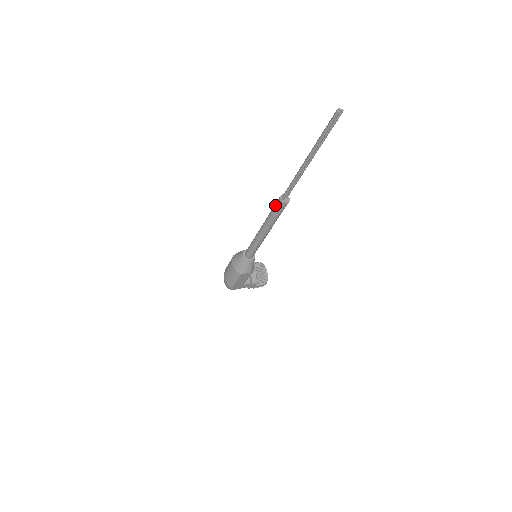
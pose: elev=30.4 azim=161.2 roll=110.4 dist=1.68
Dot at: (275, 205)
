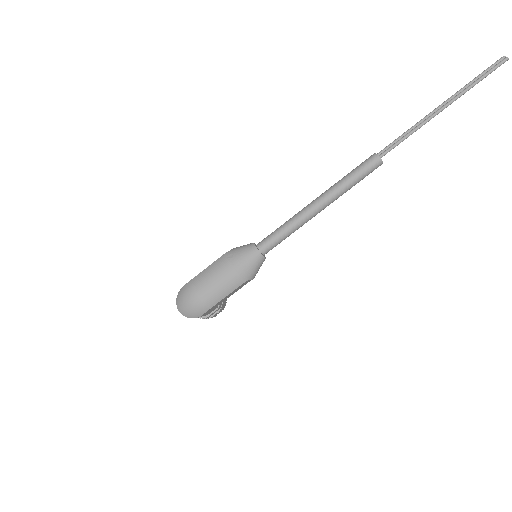
Dot at: (364, 165)
